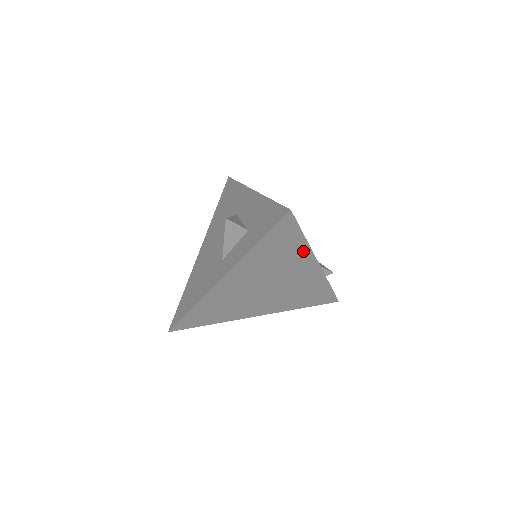
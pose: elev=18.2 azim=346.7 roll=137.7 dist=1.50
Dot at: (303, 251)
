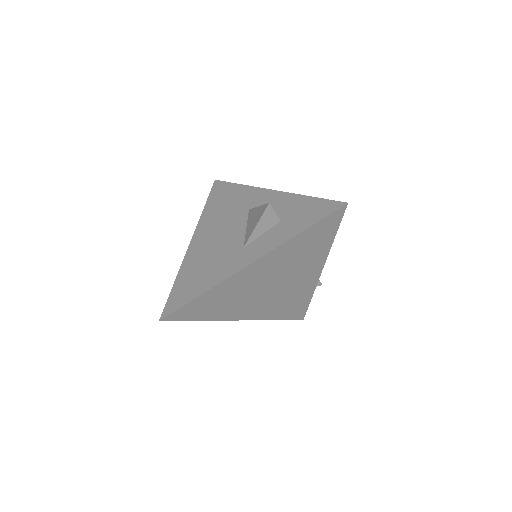
Dot at: (323, 252)
